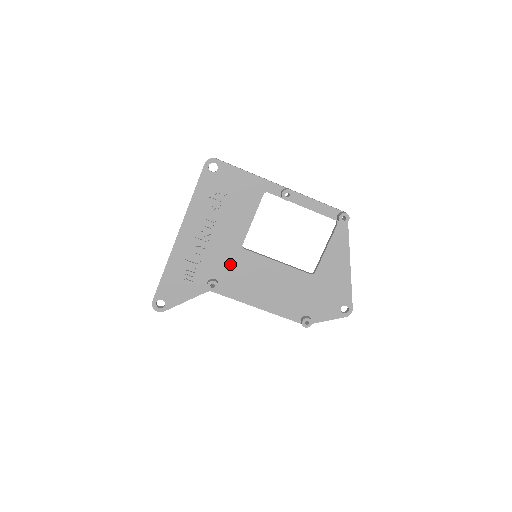
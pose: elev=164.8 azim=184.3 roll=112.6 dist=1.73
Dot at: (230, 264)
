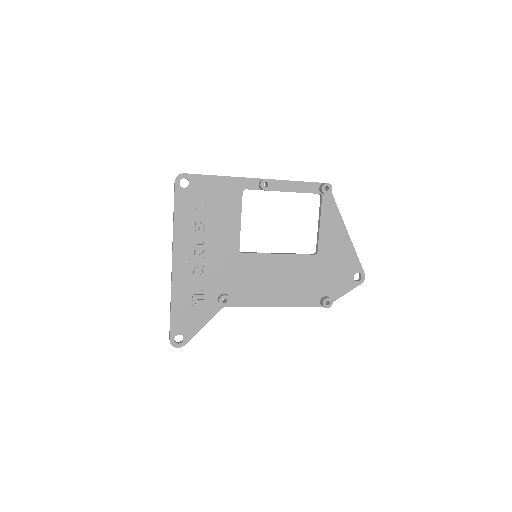
Dot at: (234, 273)
